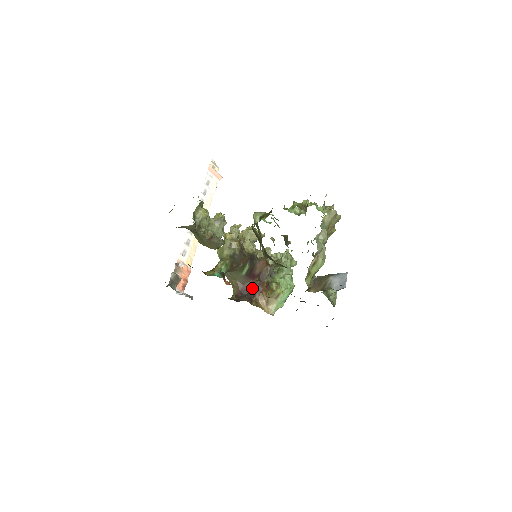
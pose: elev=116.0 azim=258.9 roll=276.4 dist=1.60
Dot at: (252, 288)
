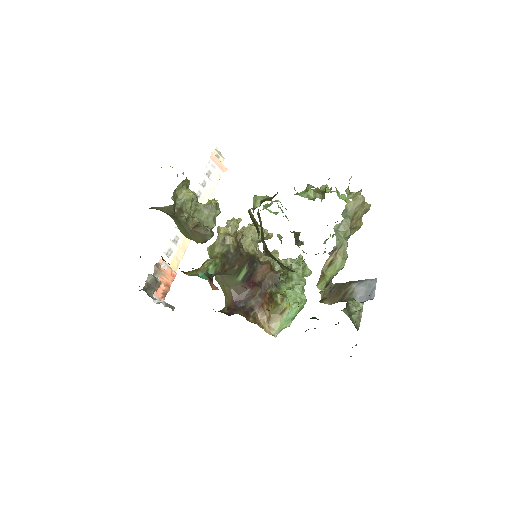
Dot at: (250, 299)
